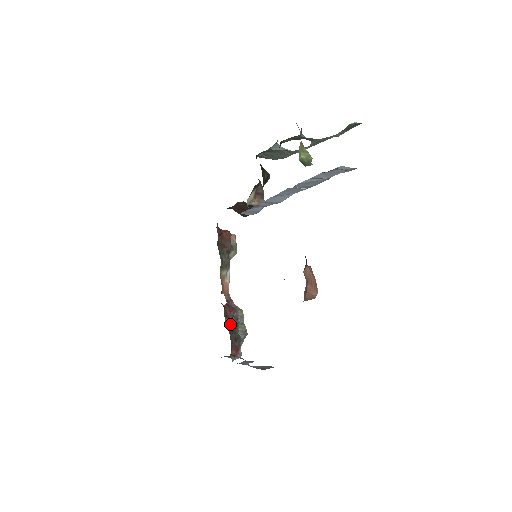
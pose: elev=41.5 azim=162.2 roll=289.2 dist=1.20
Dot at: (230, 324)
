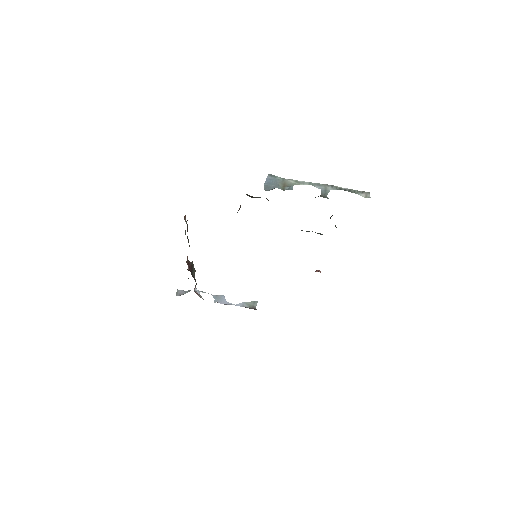
Dot at: occluded
